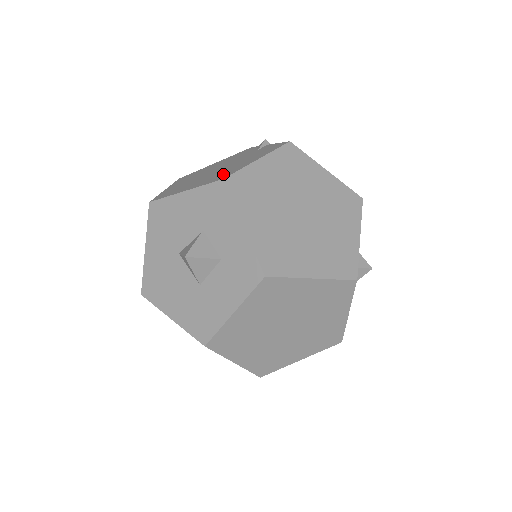
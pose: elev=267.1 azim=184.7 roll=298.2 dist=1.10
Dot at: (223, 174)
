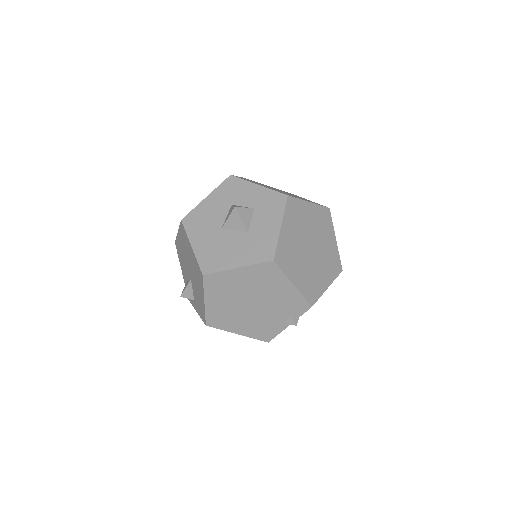
Dot at: occluded
